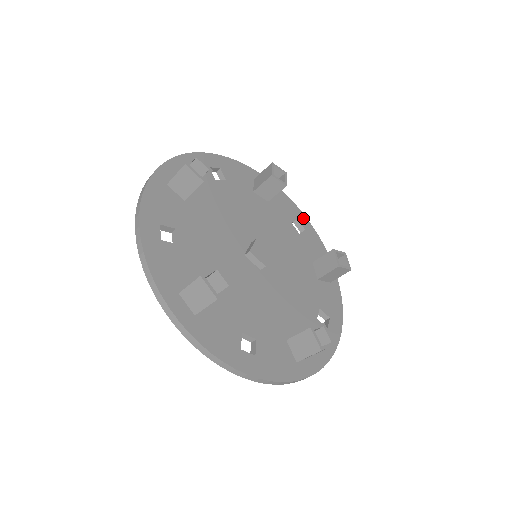
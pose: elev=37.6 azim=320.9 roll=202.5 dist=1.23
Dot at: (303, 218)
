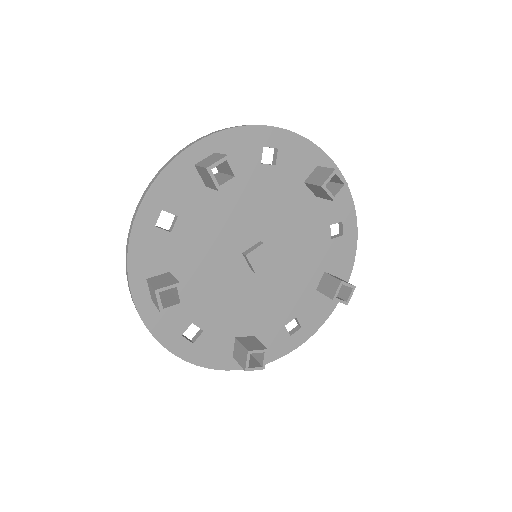
Dot at: (352, 221)
